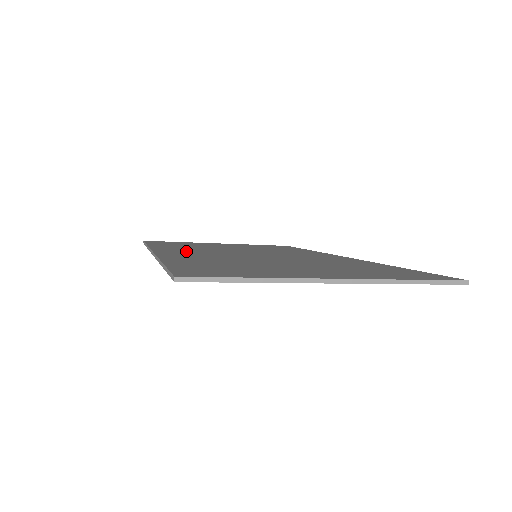
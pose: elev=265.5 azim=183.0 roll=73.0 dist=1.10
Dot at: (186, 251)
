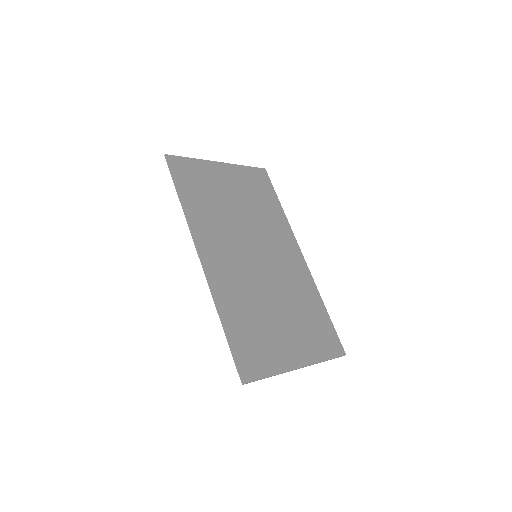
Dot at: (217, 249)
